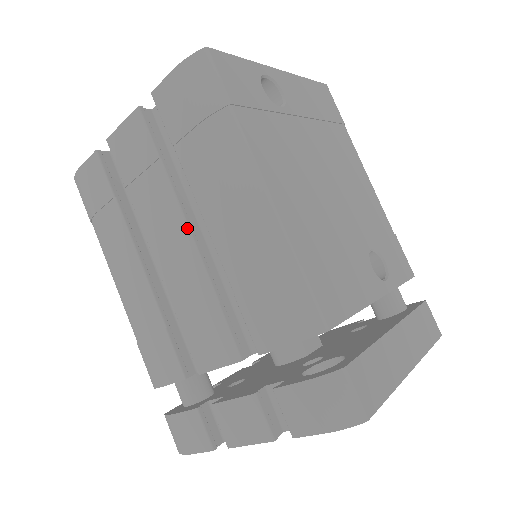
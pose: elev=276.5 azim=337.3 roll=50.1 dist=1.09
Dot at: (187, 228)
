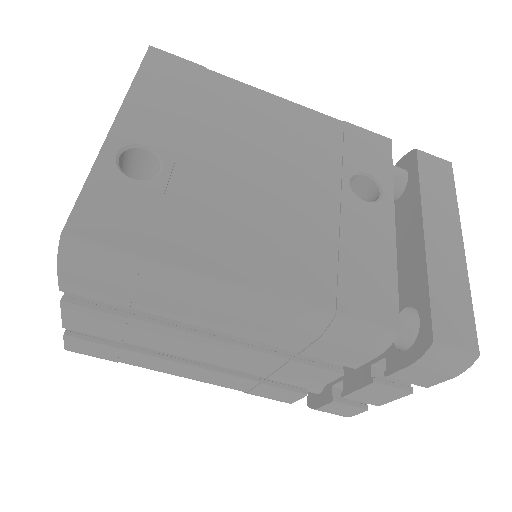
Dot at: (209, 340)
